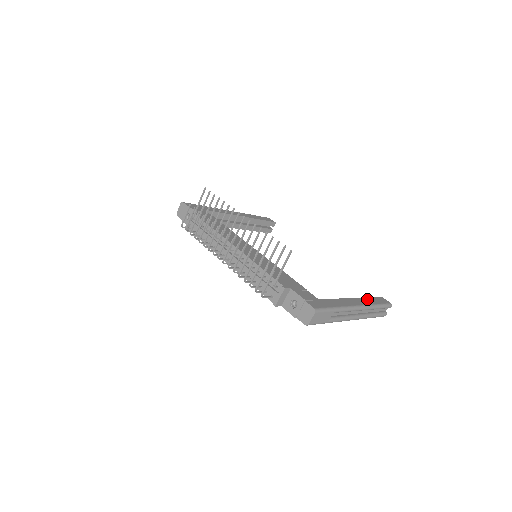
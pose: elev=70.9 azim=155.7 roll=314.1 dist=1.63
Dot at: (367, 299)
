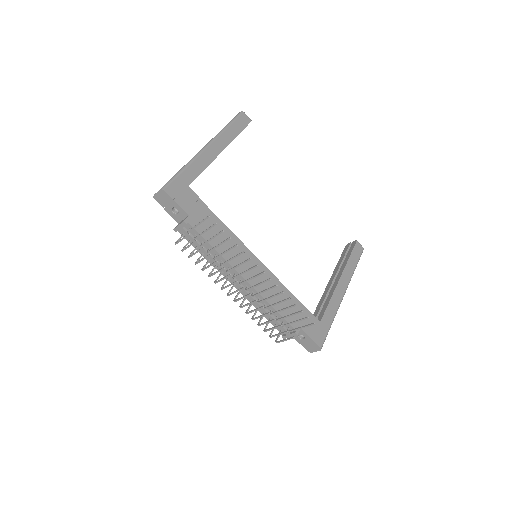
Dot at: (348, 266)
